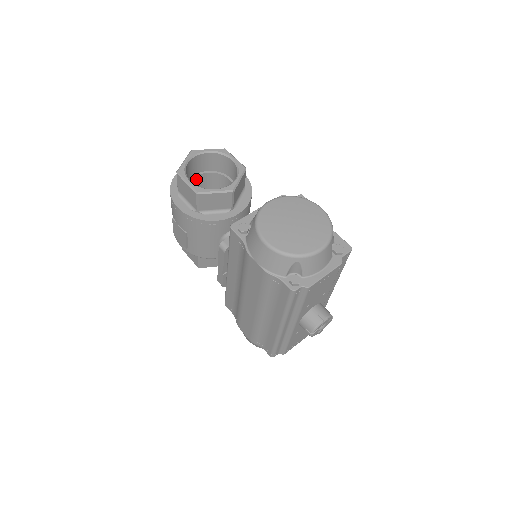
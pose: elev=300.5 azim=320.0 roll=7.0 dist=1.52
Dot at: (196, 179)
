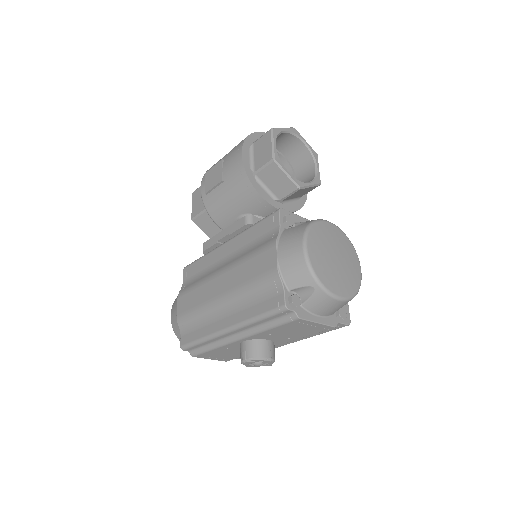
Dot at: occluded
